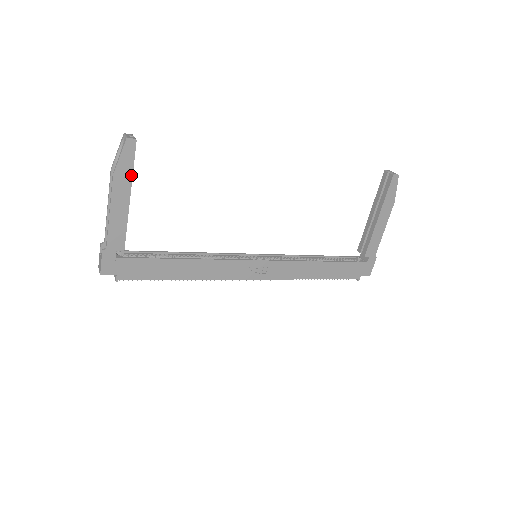
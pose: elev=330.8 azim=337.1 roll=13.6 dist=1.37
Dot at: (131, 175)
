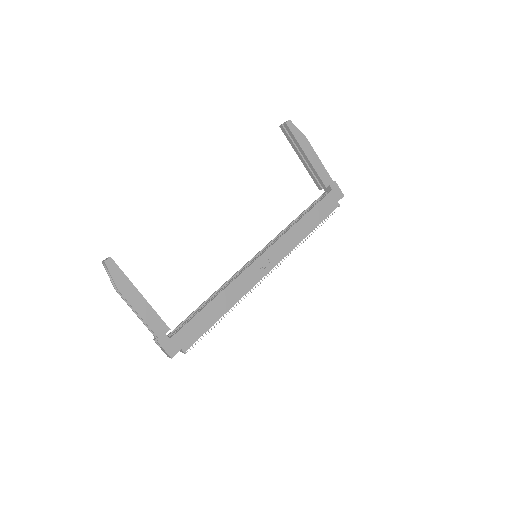
Dot at: (128, 280)
